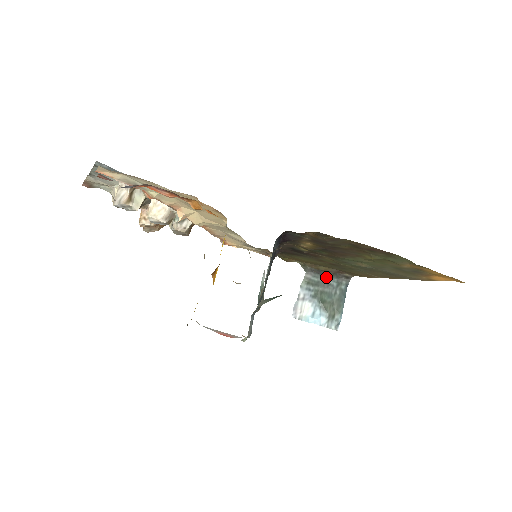
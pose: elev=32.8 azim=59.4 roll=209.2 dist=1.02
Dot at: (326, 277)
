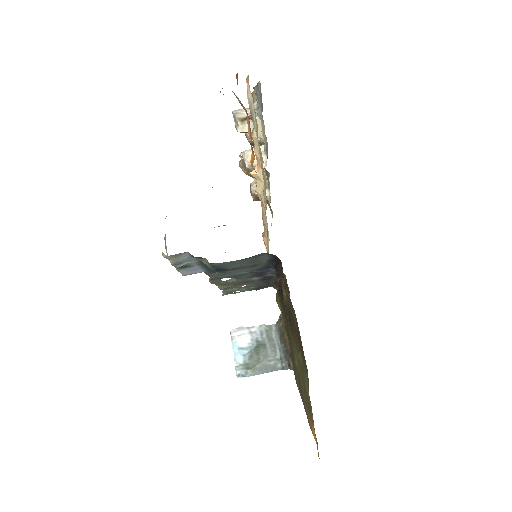
Dot at: (281, 345)
